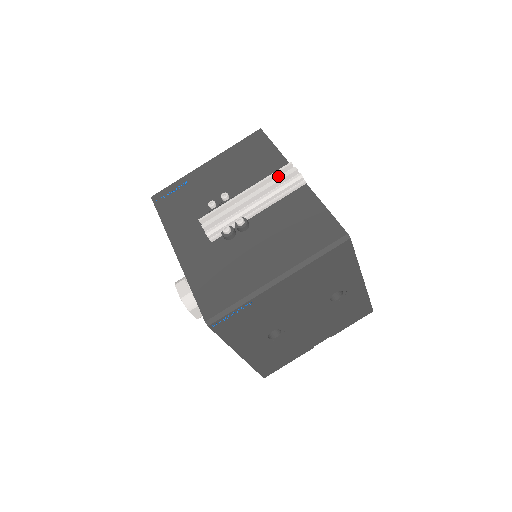
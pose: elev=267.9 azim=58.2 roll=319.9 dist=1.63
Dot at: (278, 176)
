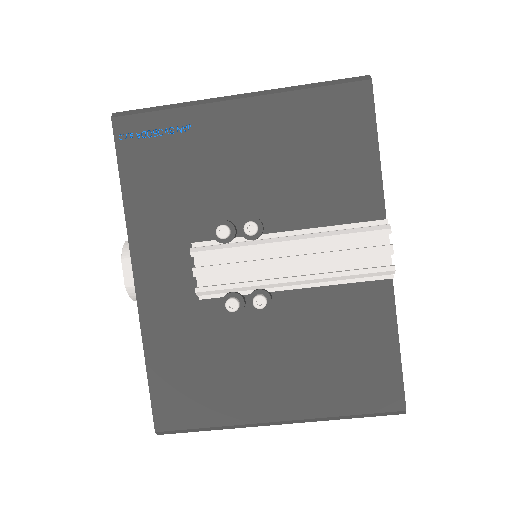
Dot at: (356, 235)
